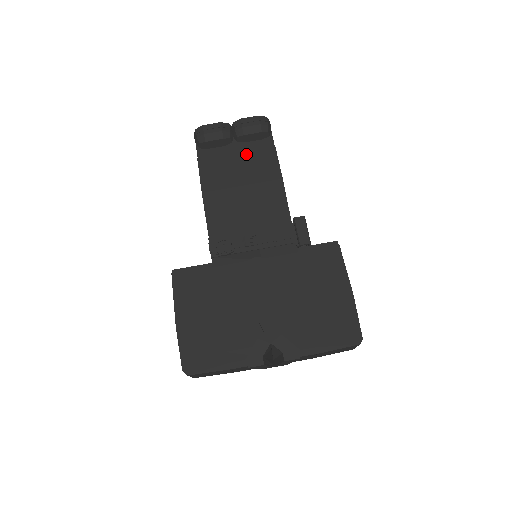
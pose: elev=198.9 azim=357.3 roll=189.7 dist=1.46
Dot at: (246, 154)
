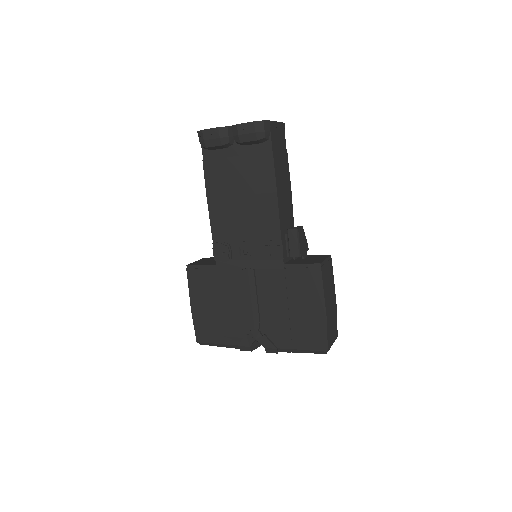
Dot at: (245, 160)
